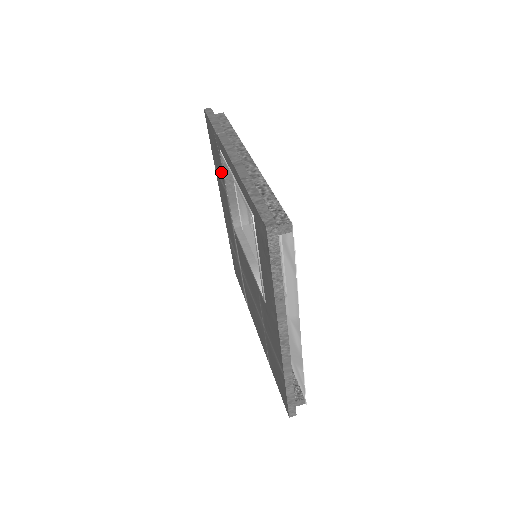
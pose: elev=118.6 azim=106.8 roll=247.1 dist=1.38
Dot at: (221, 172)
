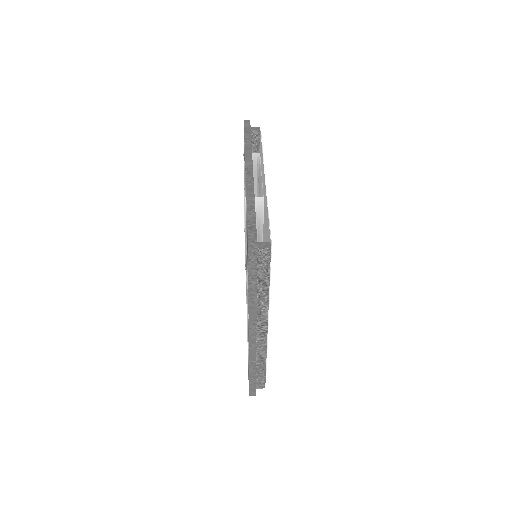
Dot at: occluded
